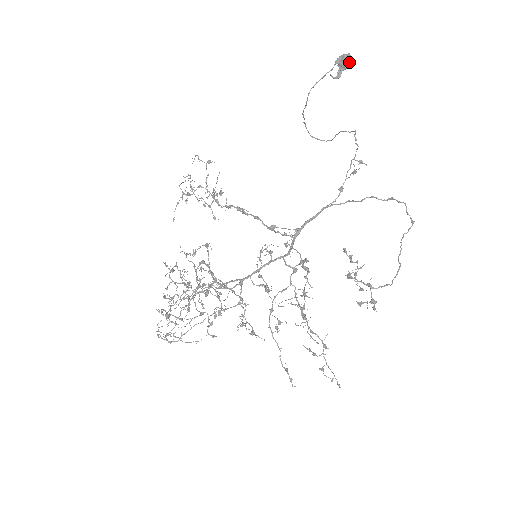
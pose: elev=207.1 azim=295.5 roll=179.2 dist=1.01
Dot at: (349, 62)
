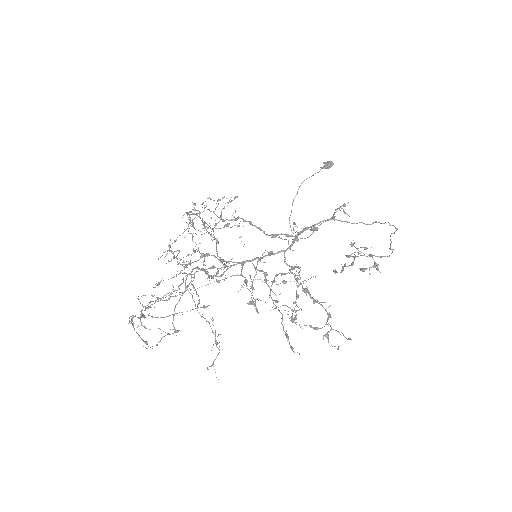
Dot at: (333, 163)
